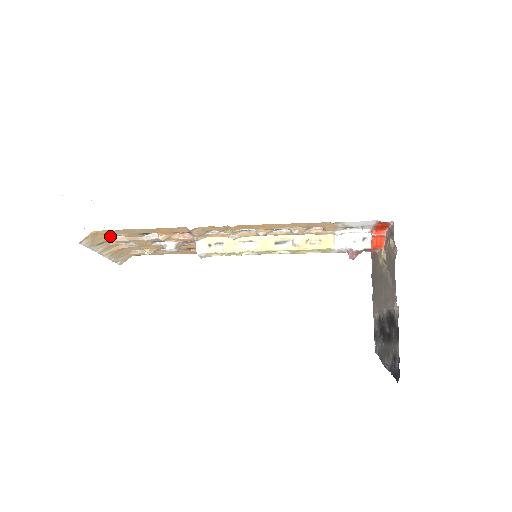
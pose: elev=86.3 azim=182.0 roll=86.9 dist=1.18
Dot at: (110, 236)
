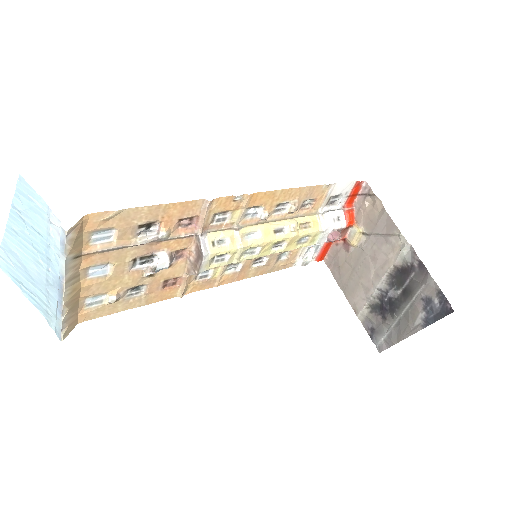
Dot at: (92, 241)
